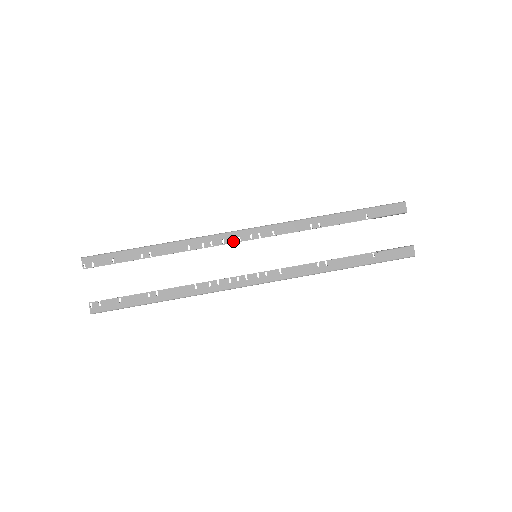
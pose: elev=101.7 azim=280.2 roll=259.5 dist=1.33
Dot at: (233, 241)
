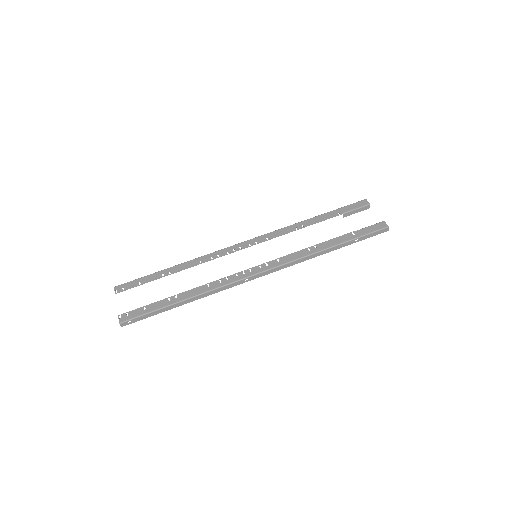
Dot at: (235, 250)
